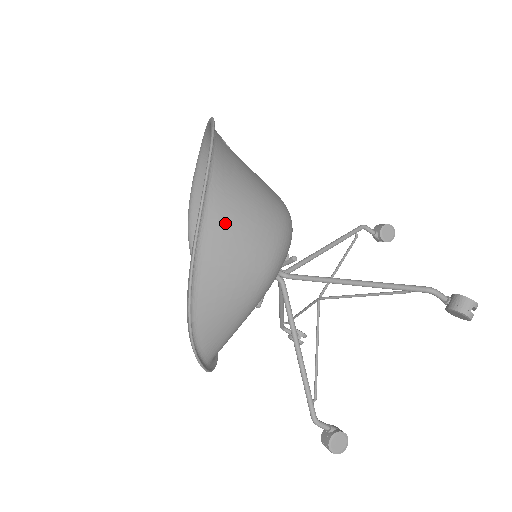
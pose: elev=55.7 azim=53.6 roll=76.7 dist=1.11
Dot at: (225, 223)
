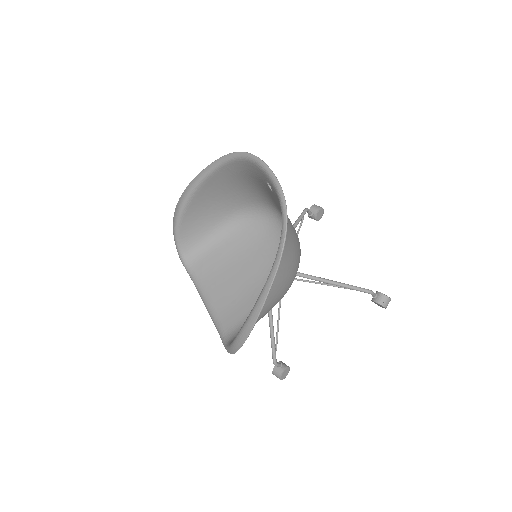
Dot at: (282, 269)
